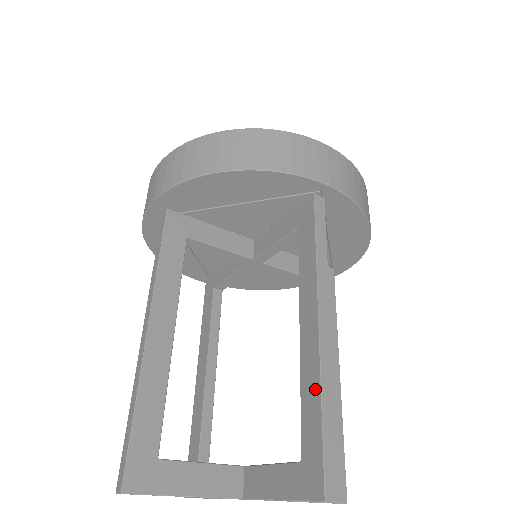
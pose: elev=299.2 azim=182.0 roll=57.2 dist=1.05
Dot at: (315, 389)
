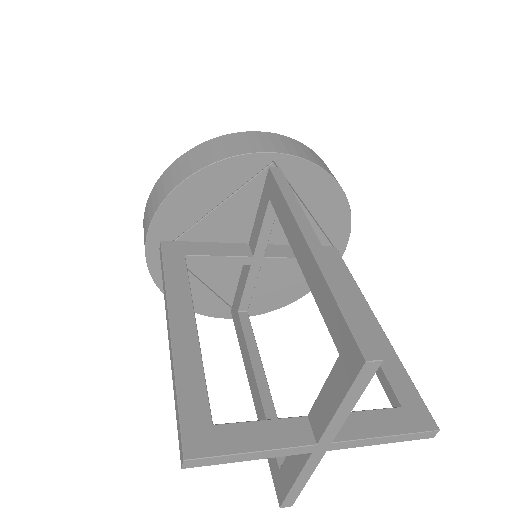
Dot at: (324, 288)
